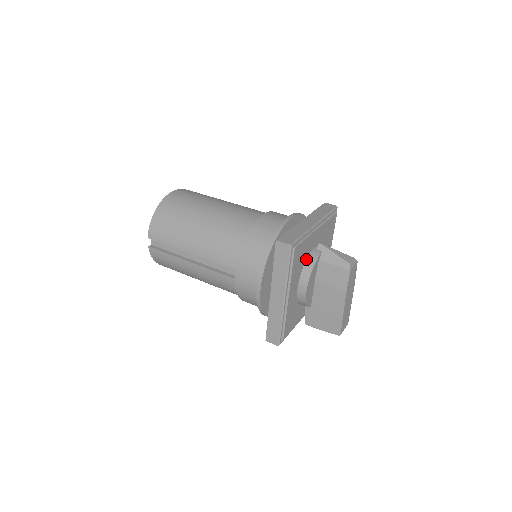
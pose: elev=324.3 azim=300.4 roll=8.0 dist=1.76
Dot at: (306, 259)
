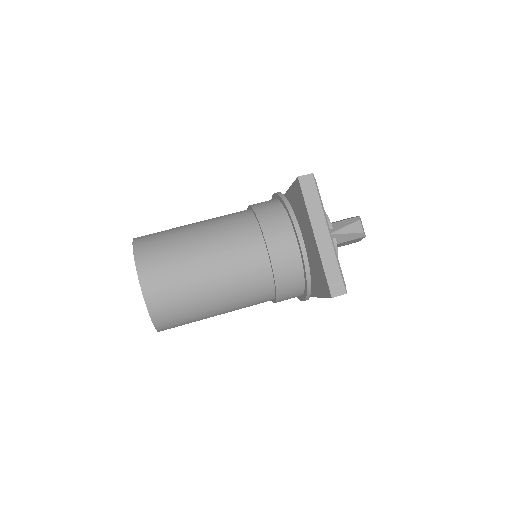
Dot at: occluded
